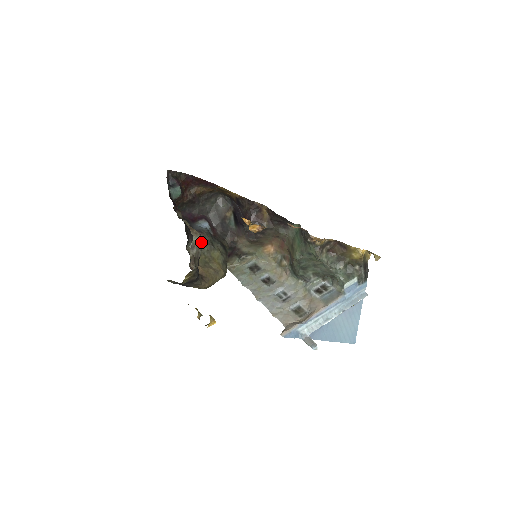
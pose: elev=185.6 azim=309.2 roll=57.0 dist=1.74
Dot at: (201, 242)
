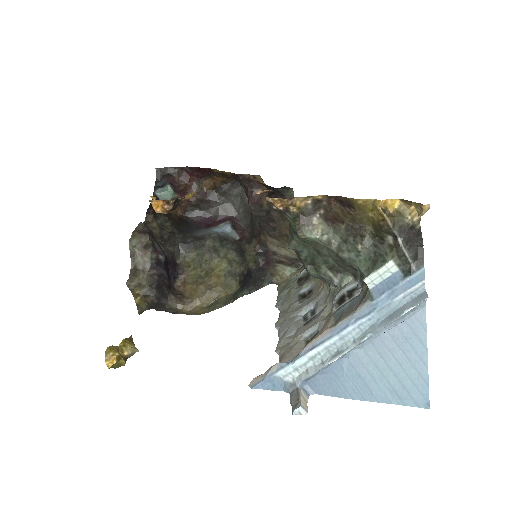
Dot at: (143, 247)
